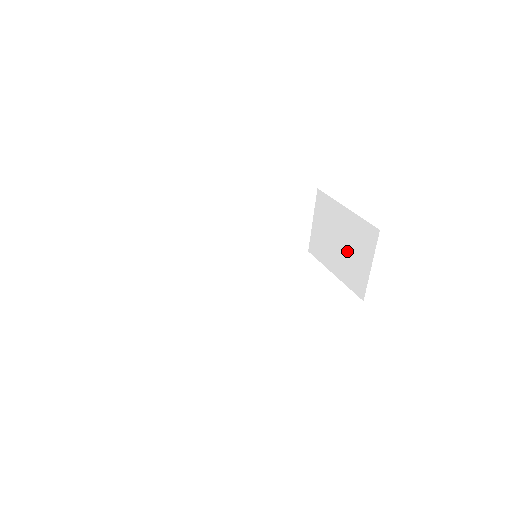
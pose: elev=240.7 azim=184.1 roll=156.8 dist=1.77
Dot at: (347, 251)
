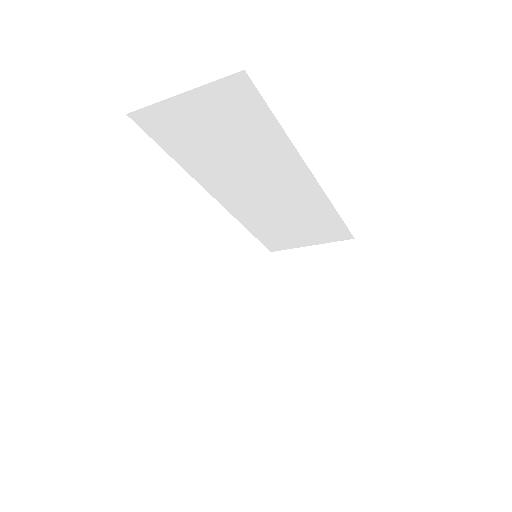
Dot at: (306, 321)
